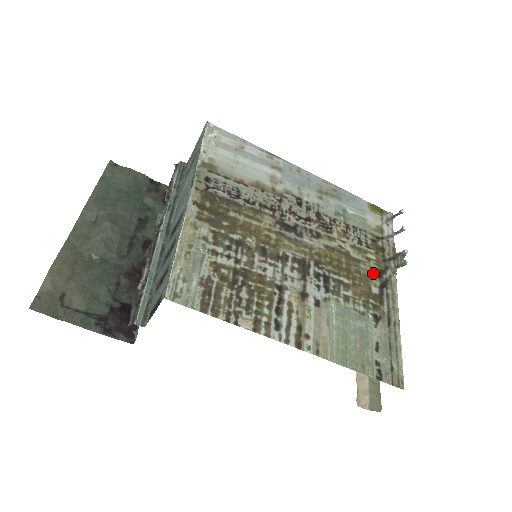
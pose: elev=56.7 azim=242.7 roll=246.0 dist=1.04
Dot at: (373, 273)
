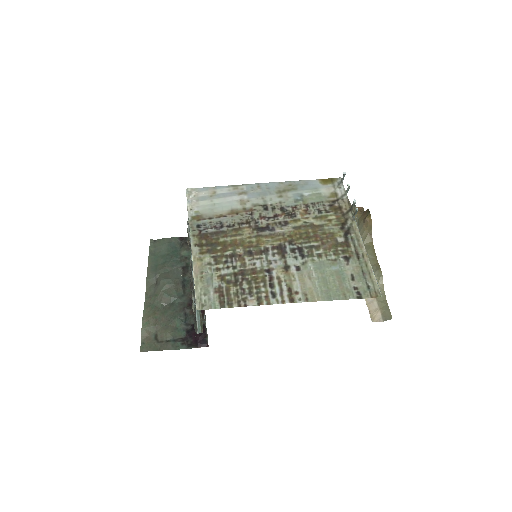
Dot at: (336, 228)
